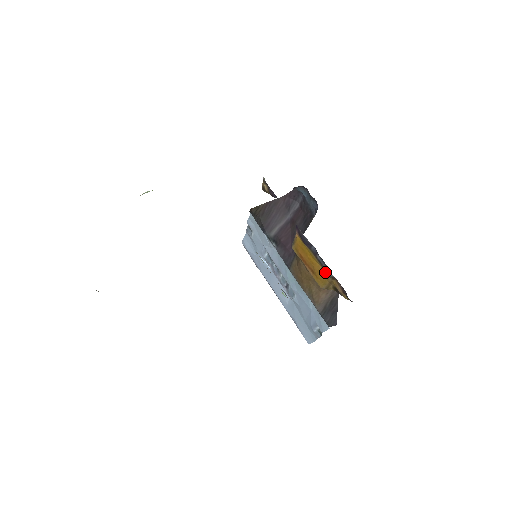
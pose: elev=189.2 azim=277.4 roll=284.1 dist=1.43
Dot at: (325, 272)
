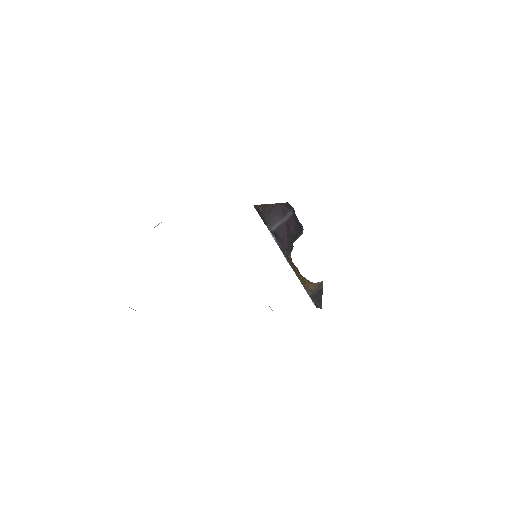
Dot at: occluded
